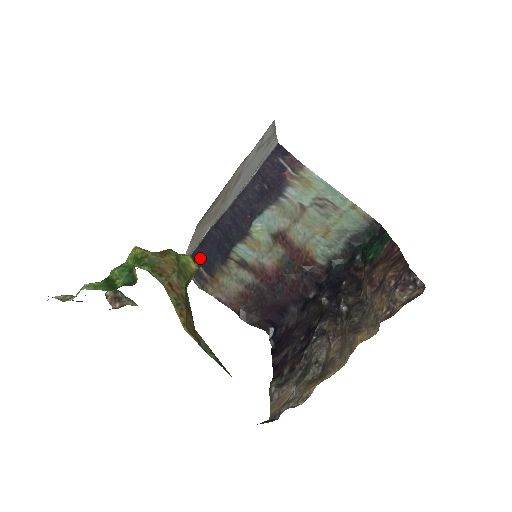
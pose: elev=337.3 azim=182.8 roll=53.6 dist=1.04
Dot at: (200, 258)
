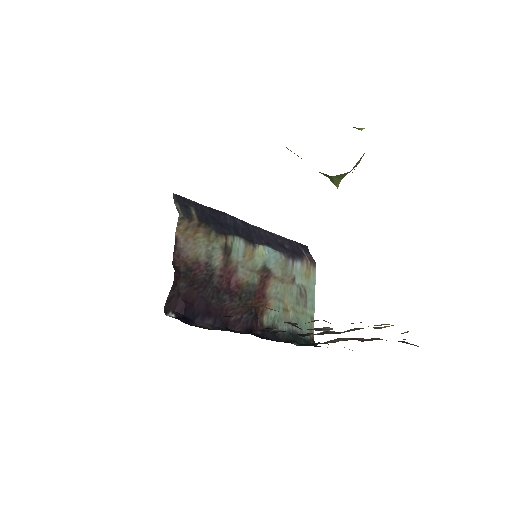
Dot at: (200, 210)
